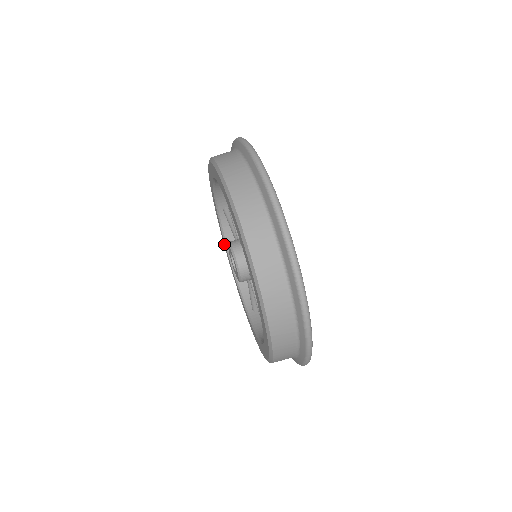
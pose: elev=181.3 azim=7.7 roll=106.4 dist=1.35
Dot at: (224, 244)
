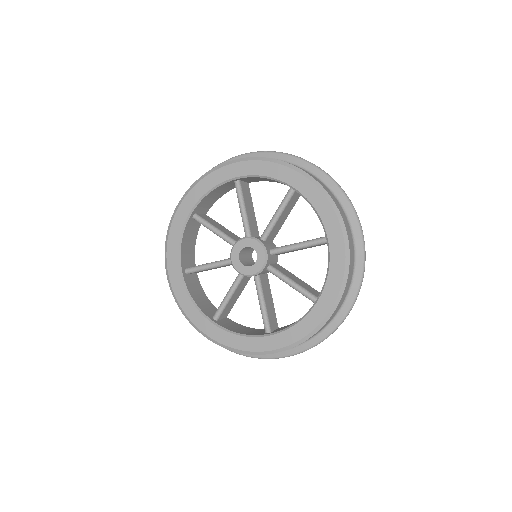
Dot at: (171, 253)
